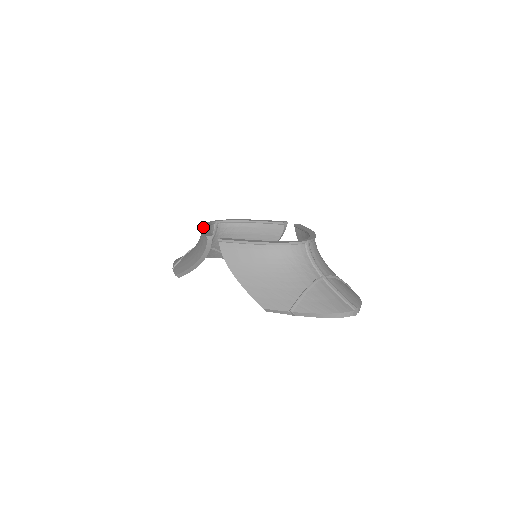
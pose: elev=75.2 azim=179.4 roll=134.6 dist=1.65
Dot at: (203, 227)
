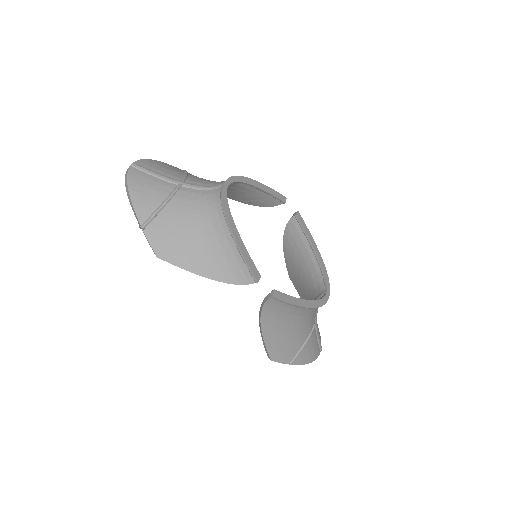
Dot at: (234, 228)
